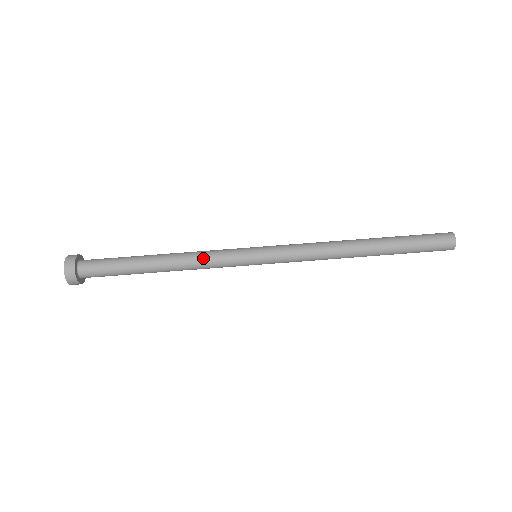
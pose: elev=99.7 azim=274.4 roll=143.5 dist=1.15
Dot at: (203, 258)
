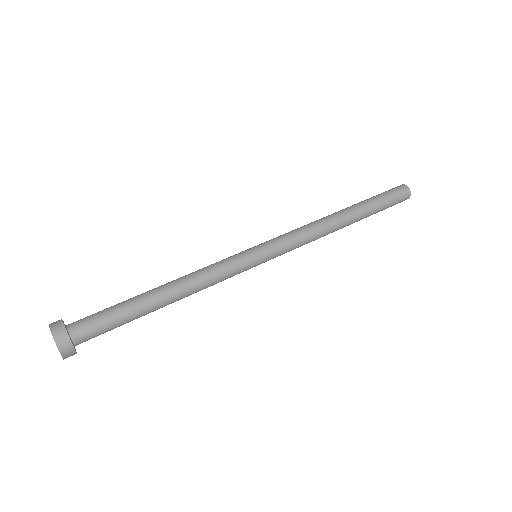
Dot at: (208, 272)
